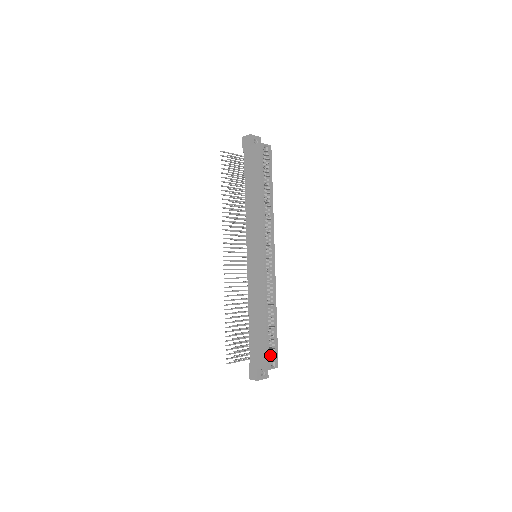
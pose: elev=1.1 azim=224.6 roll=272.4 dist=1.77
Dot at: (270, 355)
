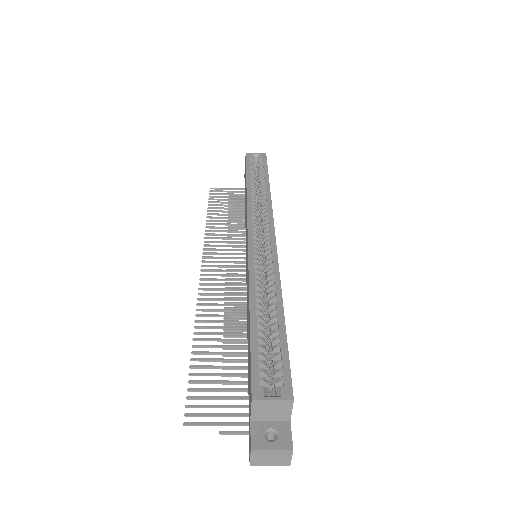
Dot at: (273, 379)
